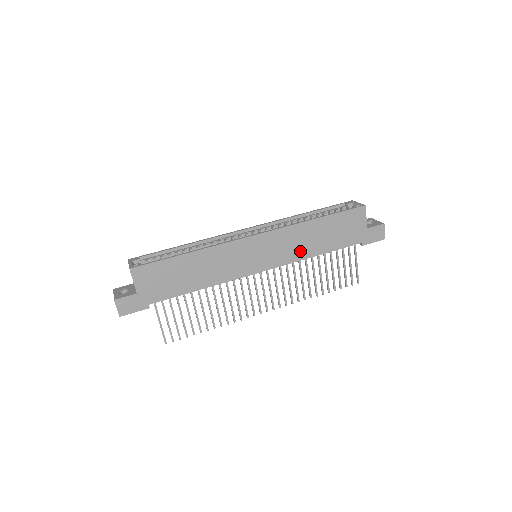
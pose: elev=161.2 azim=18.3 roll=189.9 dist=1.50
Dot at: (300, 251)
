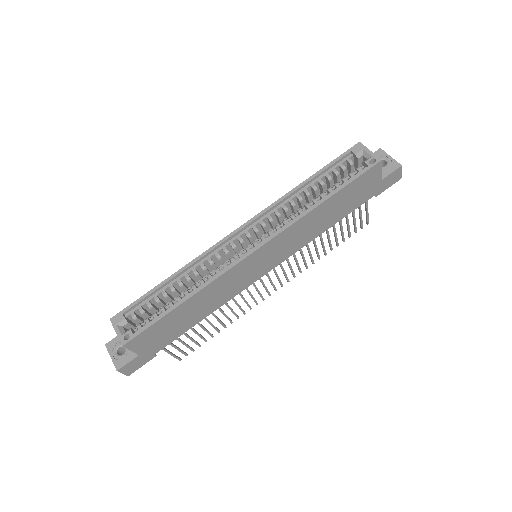
Dot at: (307, 237)
